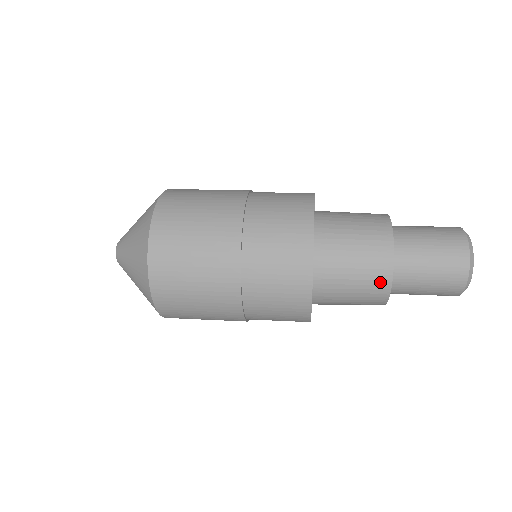
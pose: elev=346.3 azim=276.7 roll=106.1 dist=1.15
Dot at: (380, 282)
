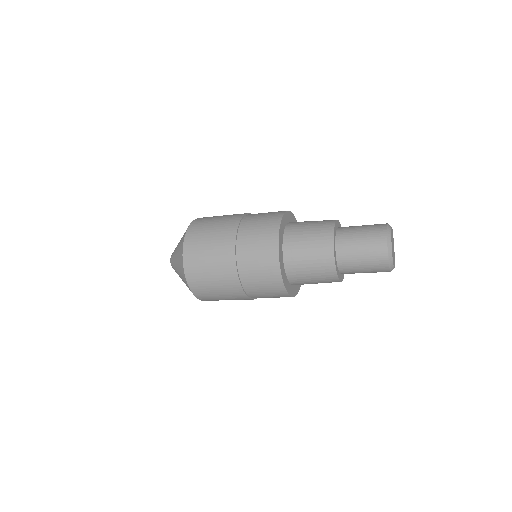
Dot at: (326, 253)
